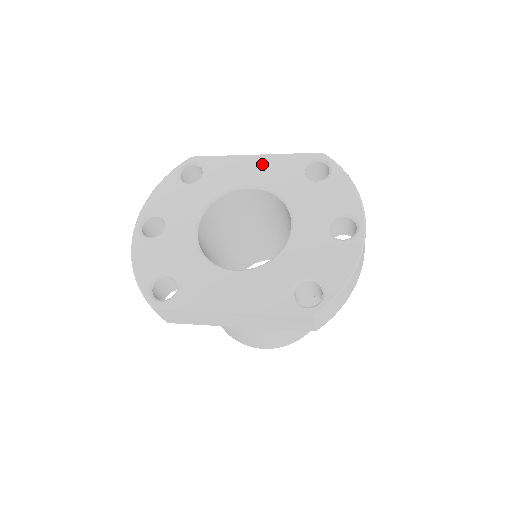
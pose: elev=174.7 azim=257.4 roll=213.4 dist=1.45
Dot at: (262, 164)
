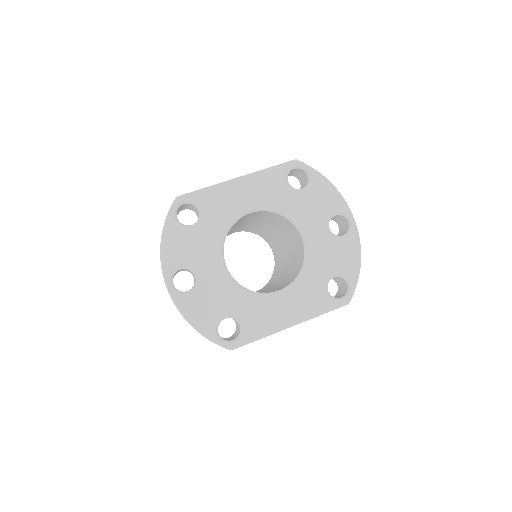
Dot at: (250, 186)
